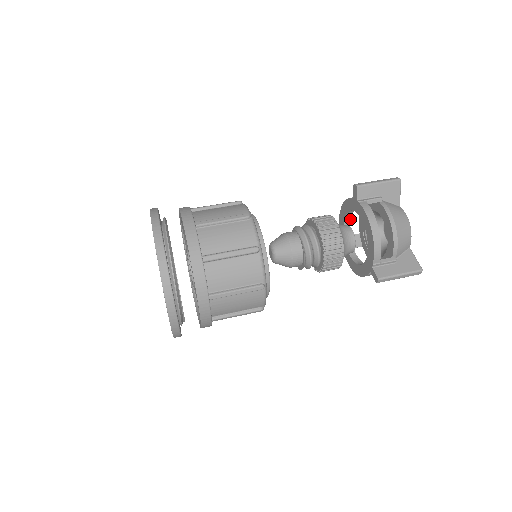
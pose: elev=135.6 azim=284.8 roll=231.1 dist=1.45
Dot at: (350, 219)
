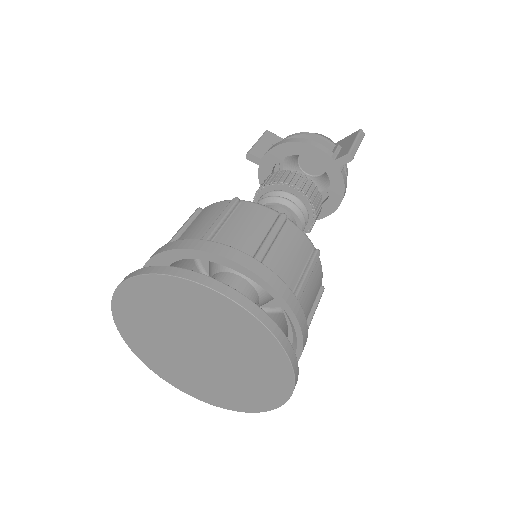
Dot at: occluded
